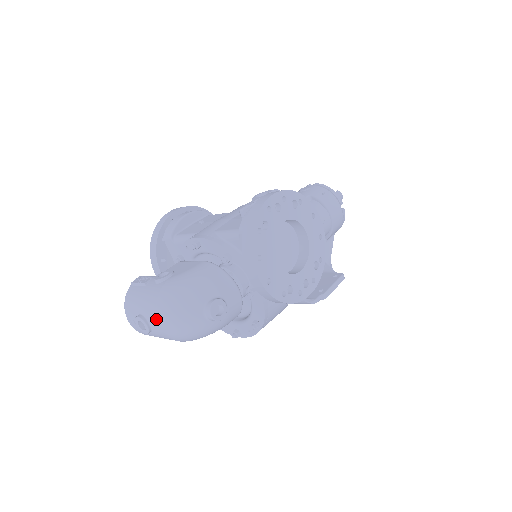
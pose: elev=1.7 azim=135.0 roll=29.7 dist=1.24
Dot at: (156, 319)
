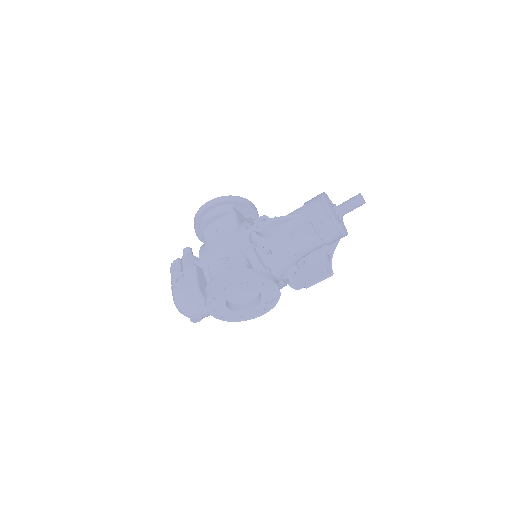
Dot at: occluded
